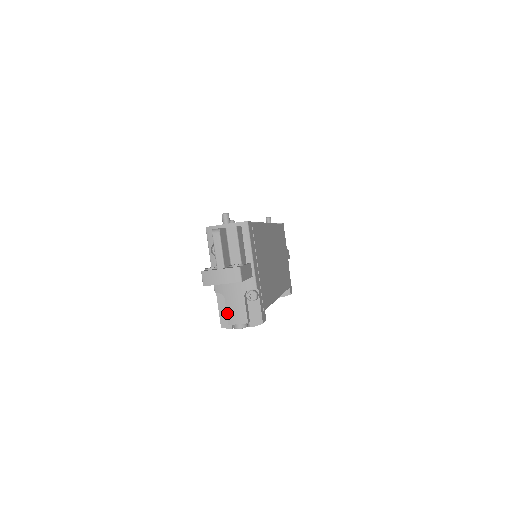
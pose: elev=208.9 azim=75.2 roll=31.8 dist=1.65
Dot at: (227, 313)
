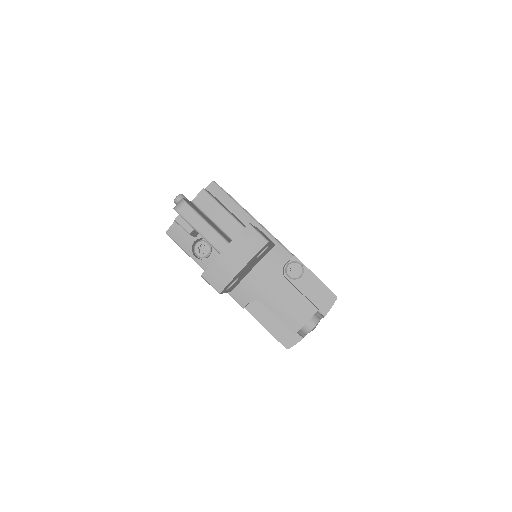
Dot at: (280, 320)
